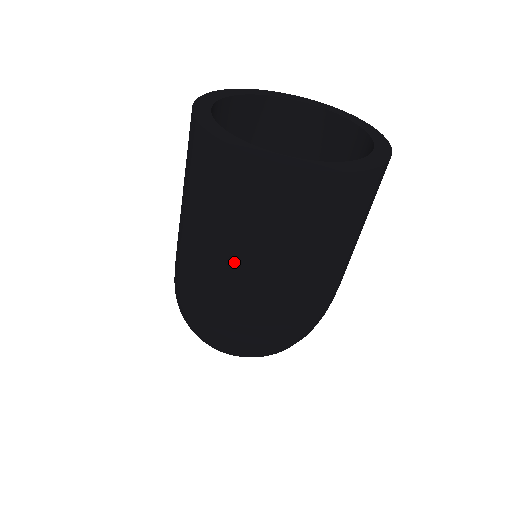
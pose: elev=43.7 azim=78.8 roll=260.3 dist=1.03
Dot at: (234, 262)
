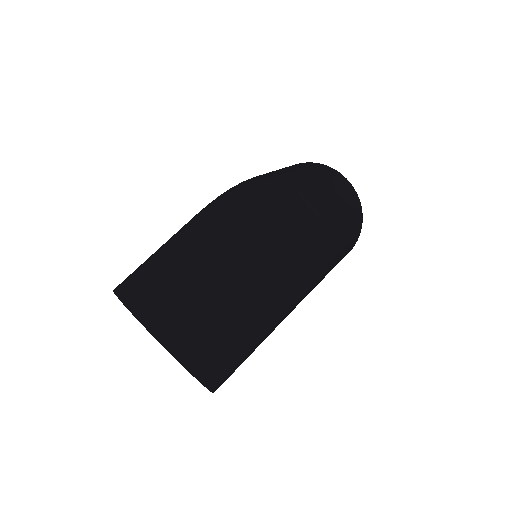
Dot at: (301, 173)
